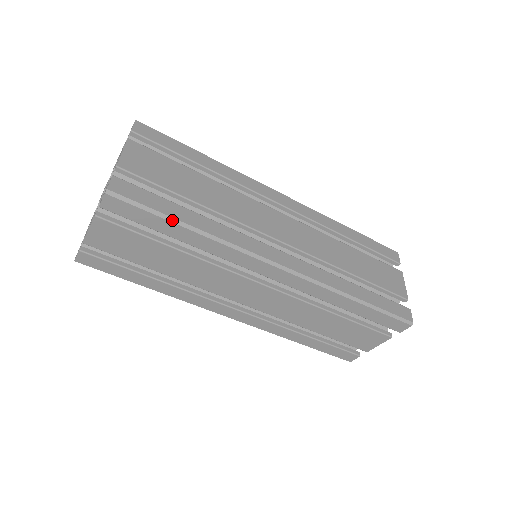
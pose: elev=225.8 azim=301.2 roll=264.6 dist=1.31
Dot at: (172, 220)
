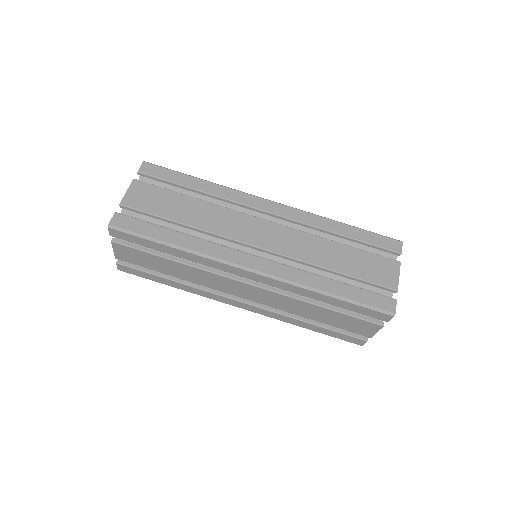
Dot at: (157, 241)
